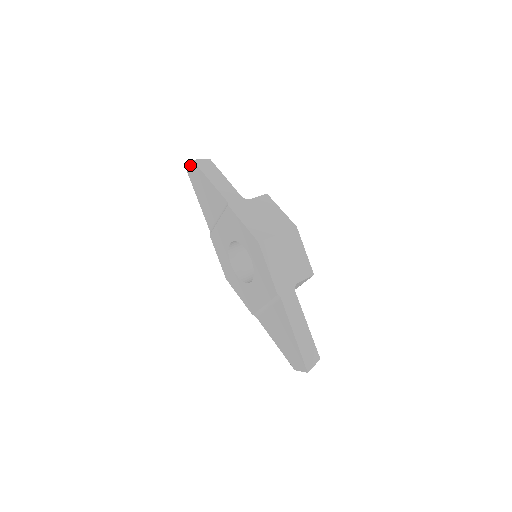
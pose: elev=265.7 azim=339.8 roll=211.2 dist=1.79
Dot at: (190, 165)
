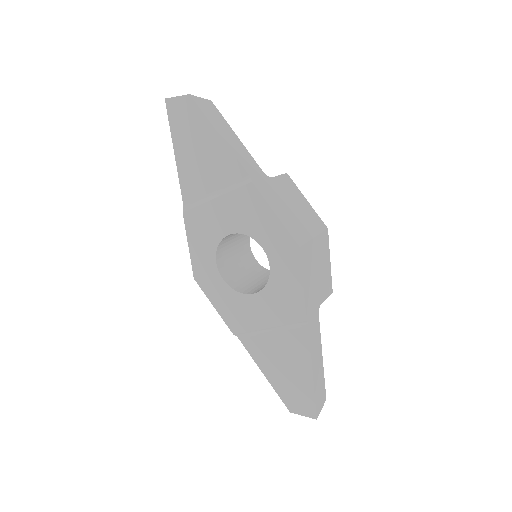
Dot at: (180, 101)
